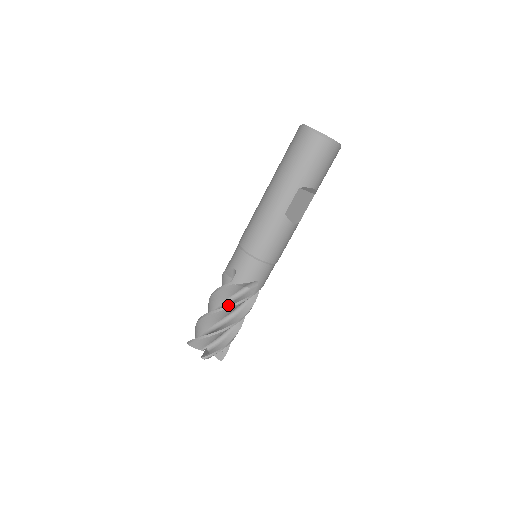
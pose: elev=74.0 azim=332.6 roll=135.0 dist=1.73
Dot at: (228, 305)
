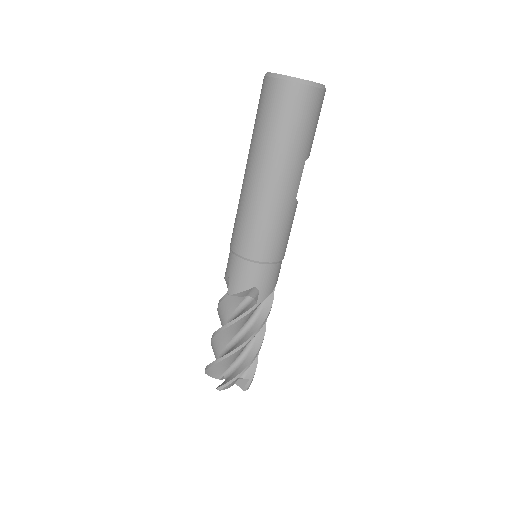
Dot at: (260, 326)
